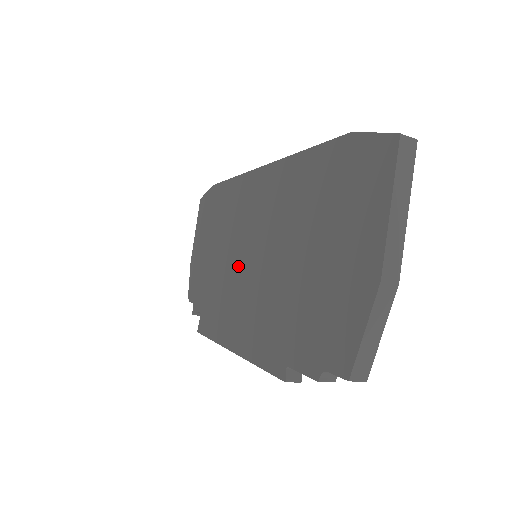
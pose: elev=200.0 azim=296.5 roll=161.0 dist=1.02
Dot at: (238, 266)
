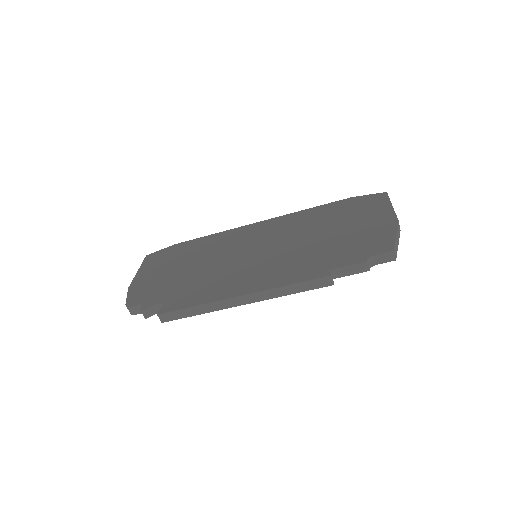
Dot at: (237, 260)
